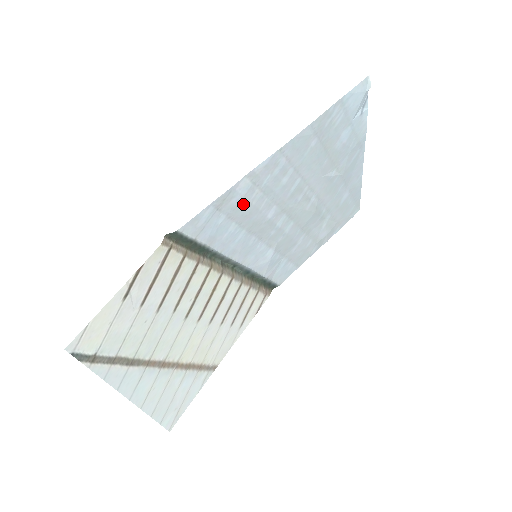
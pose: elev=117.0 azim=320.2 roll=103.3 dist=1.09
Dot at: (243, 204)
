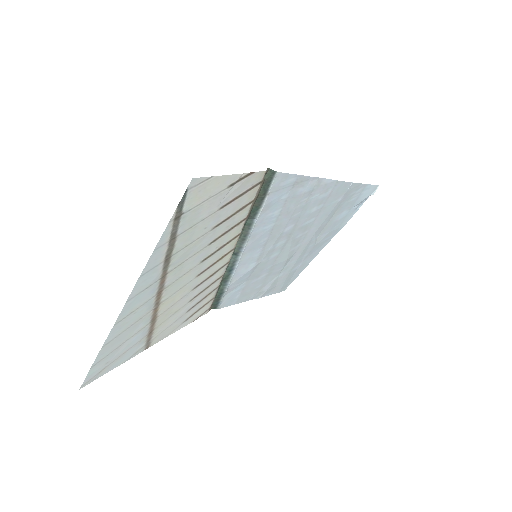
Dot at: (297, 199)
